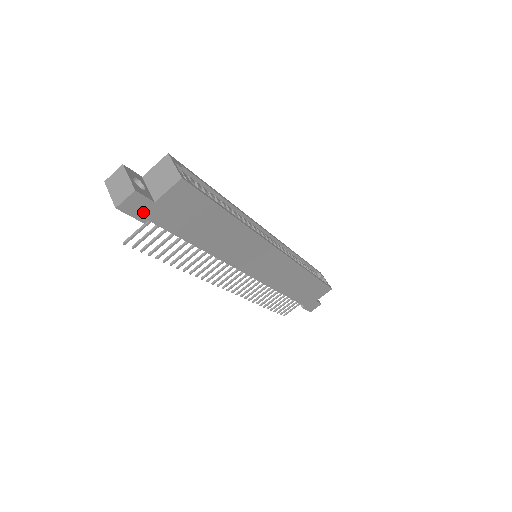
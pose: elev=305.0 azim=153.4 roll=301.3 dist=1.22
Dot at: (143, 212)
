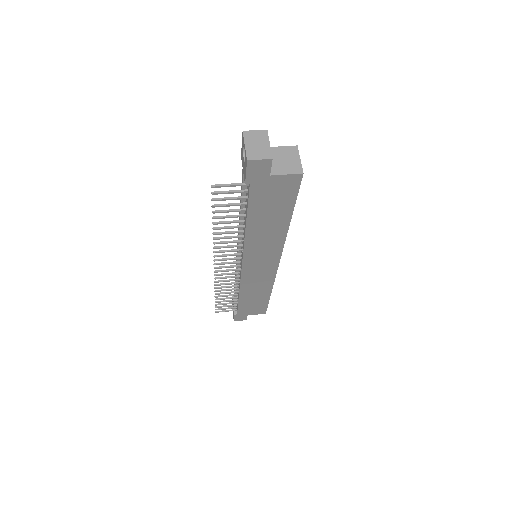
Dot at: (255, 176)
